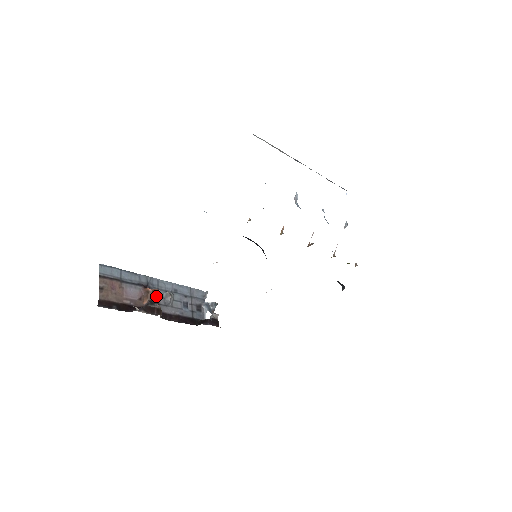
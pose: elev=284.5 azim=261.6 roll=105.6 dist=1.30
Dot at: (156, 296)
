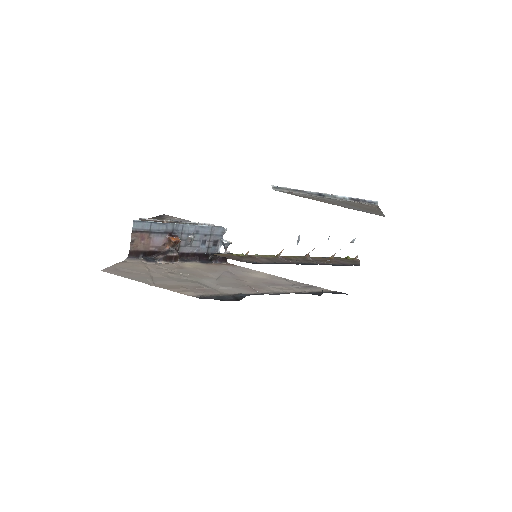
Dot at: (177, 244)
